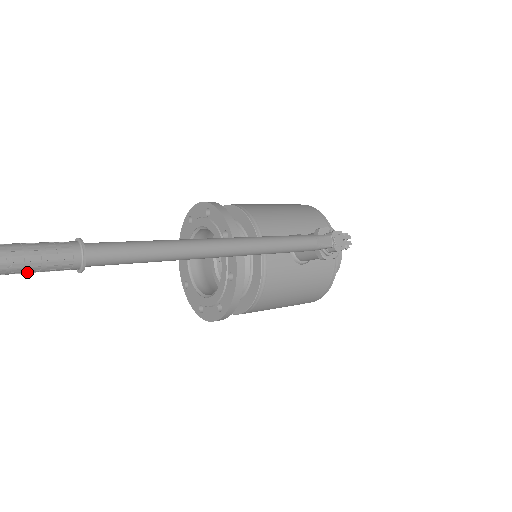
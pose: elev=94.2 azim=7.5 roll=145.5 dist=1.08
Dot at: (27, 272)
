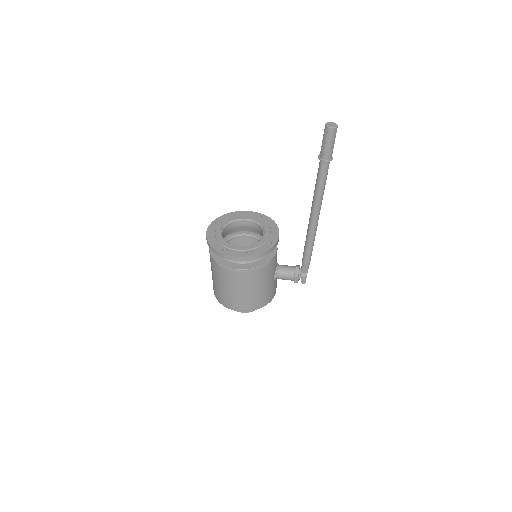
Dot at: (330, 141)
